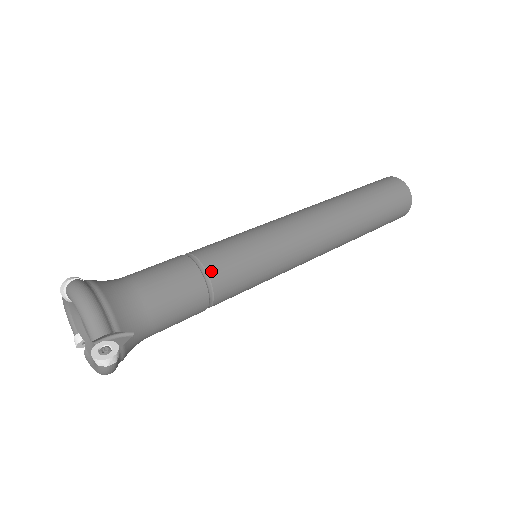
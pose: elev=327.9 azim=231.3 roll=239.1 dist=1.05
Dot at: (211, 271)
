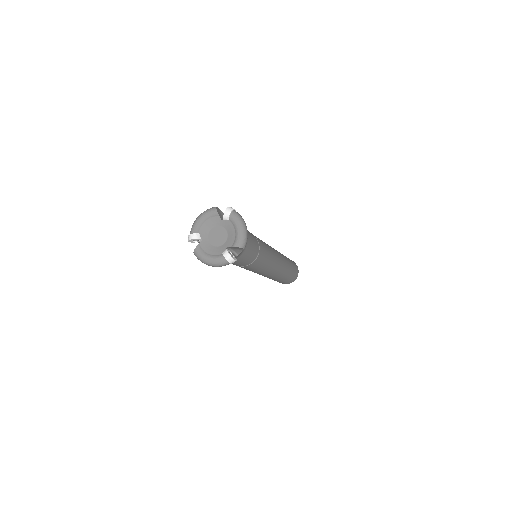
Dot at: (260, 250)
